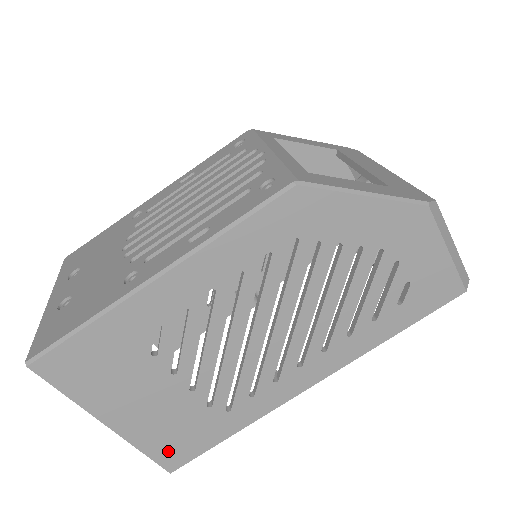
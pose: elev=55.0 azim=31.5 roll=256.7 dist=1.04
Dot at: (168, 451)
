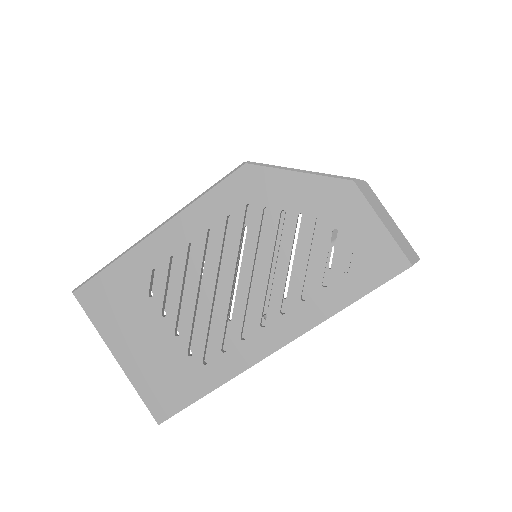
Dot at: (157, 398)
